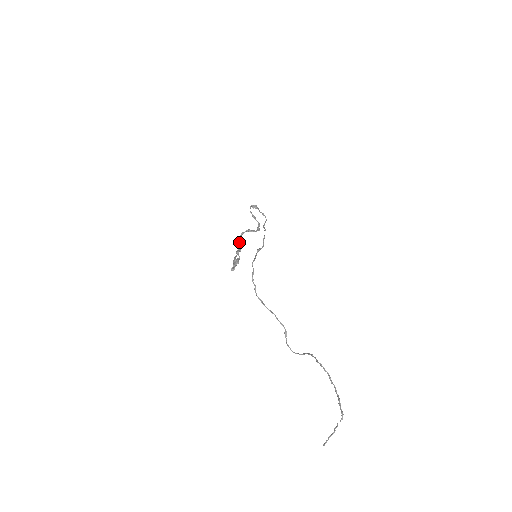
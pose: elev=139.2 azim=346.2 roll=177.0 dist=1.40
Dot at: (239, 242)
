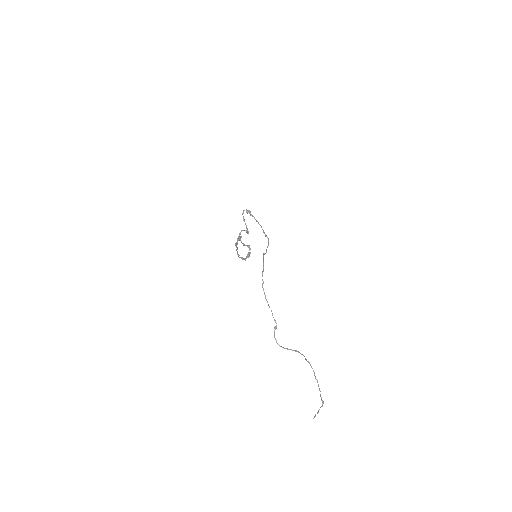
Dot at: (240, 237)
